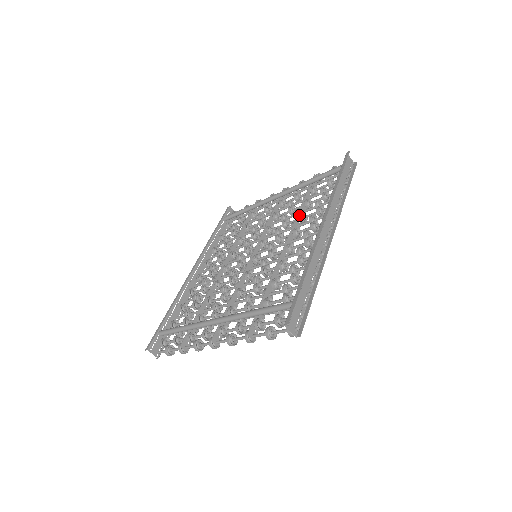
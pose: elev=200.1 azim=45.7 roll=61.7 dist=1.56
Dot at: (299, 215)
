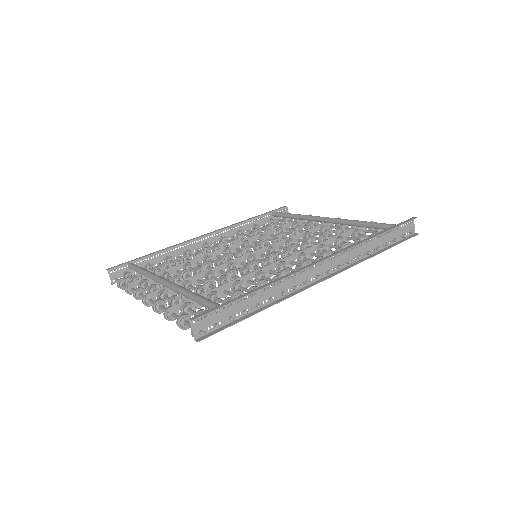
Dot at: (320, 244)
